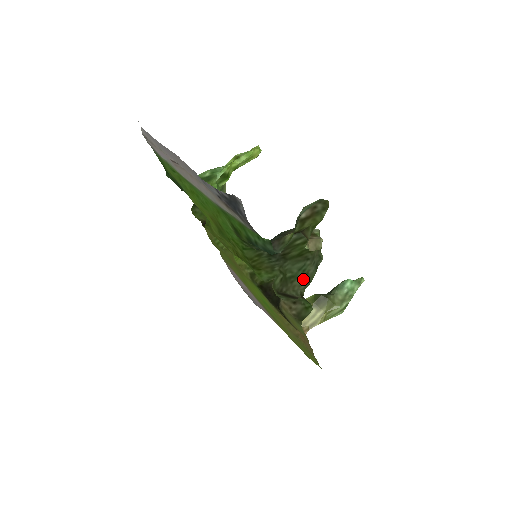
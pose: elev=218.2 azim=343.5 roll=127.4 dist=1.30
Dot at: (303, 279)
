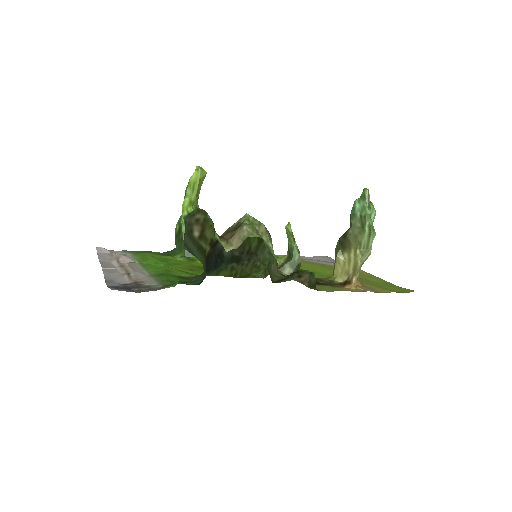
Dot at: (274, 261)
